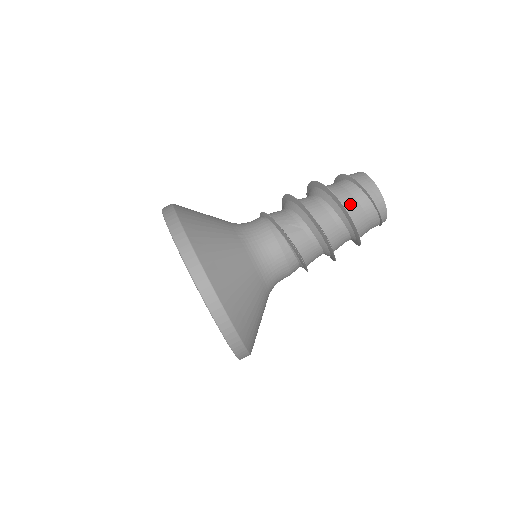
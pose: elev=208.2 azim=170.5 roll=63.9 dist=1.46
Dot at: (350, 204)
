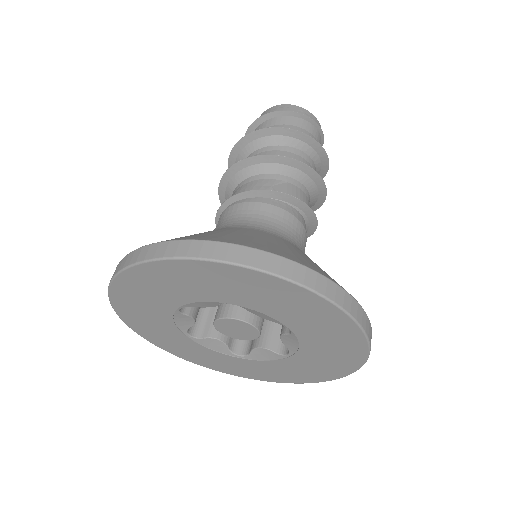
Dot at: occluded
